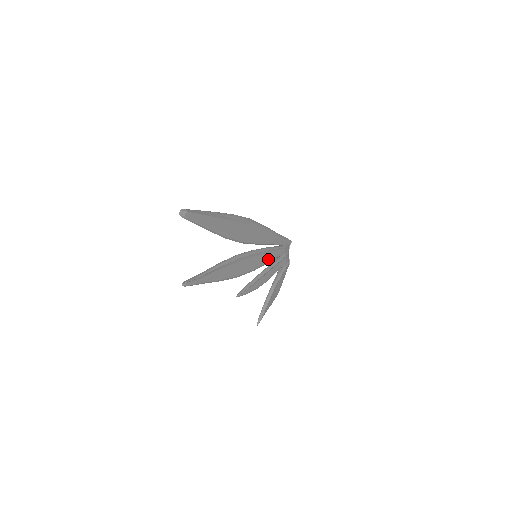
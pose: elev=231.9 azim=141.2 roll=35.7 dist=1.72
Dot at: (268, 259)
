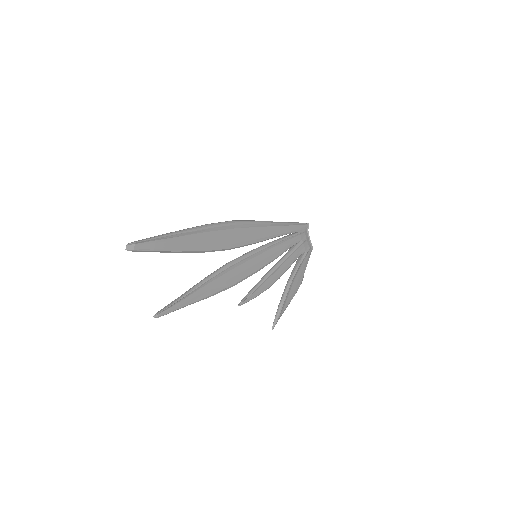
Dot at: (276, 254)
